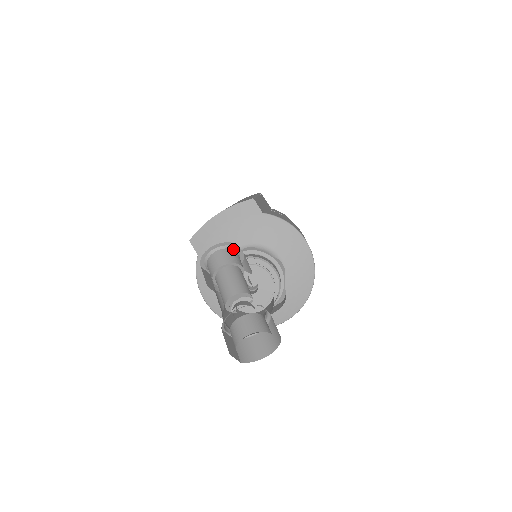
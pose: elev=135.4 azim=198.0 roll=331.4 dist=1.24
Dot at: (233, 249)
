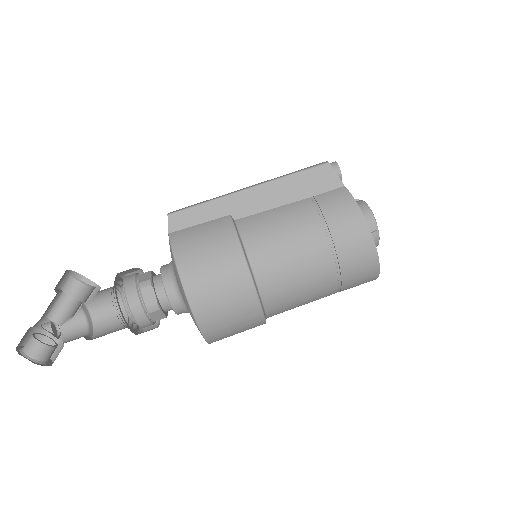
Dot at: (74, 277)
